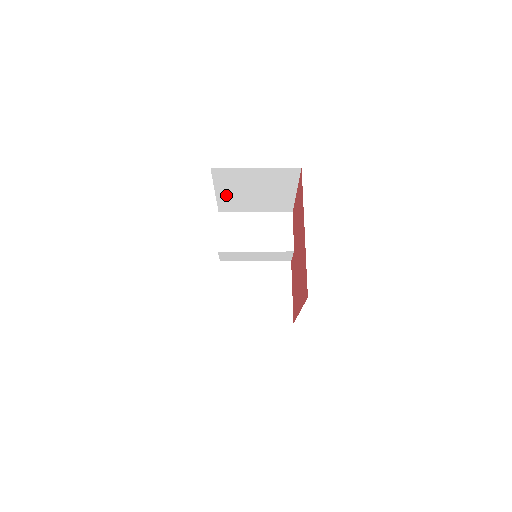
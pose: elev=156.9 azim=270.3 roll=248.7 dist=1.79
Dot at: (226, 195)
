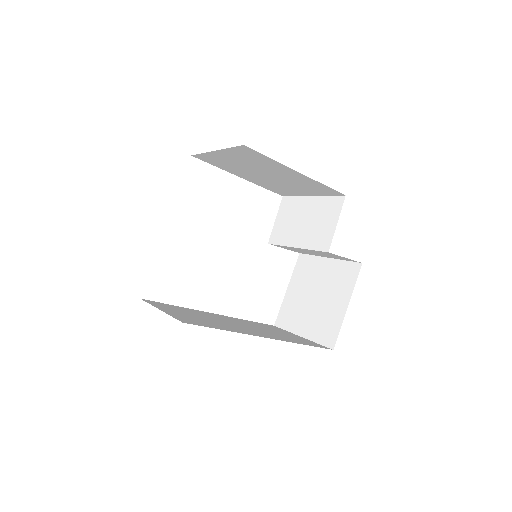
Dot at: (253, 179)
